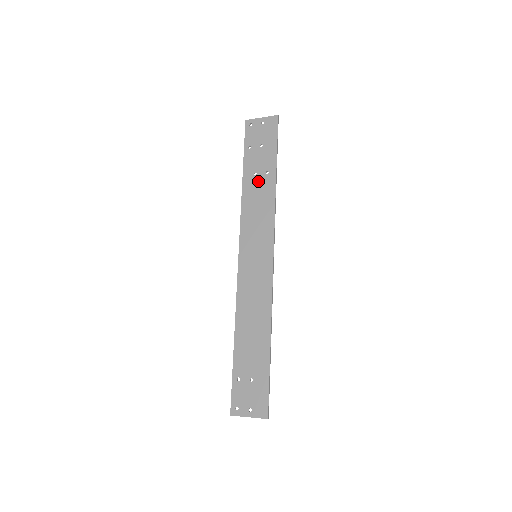
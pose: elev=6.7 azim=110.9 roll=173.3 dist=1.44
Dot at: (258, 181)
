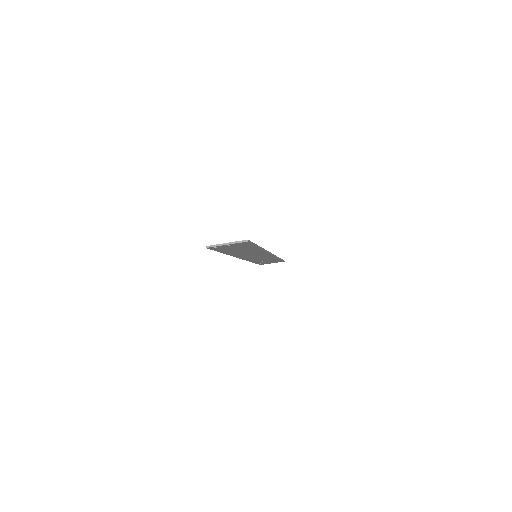
Dot at: occluded
